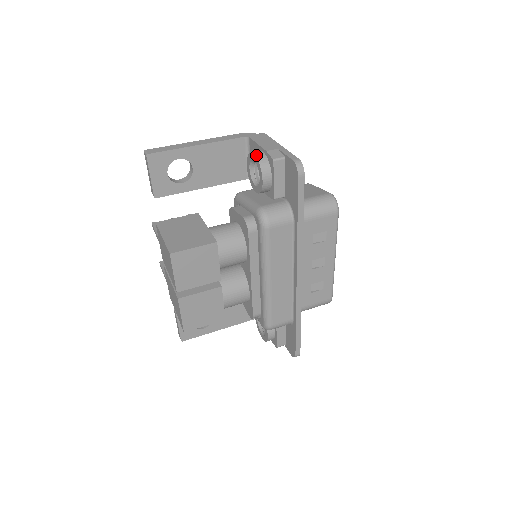
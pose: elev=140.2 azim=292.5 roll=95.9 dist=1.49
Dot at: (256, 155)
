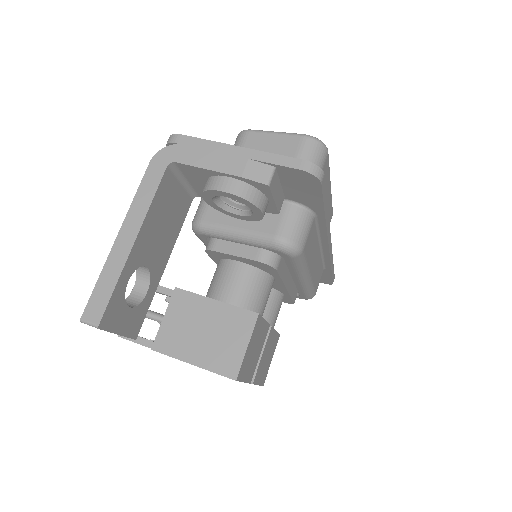
Dot at: (232, 193)
